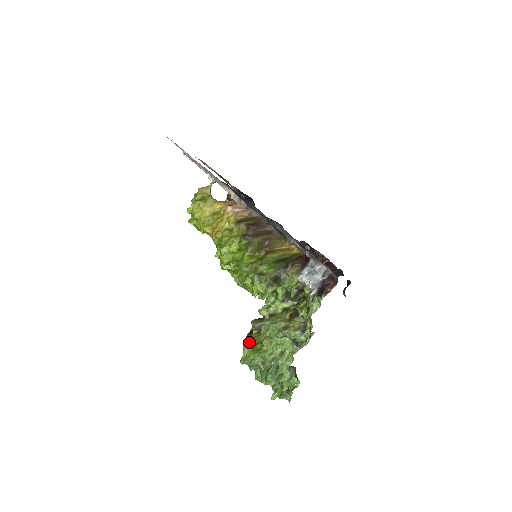
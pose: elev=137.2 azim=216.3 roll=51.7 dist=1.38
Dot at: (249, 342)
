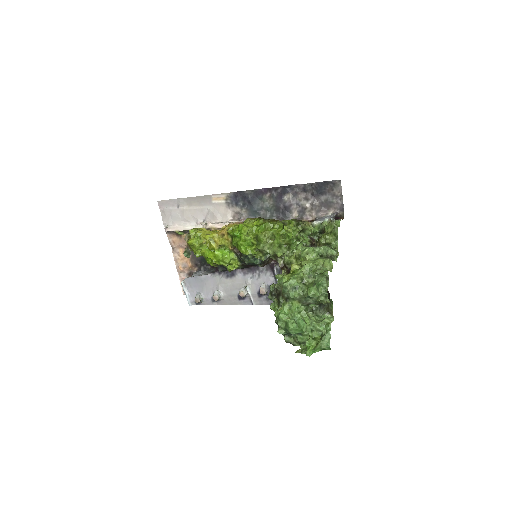
Dot at: occluded
